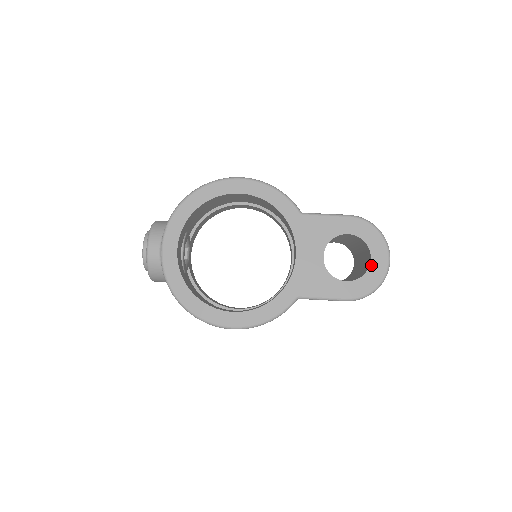
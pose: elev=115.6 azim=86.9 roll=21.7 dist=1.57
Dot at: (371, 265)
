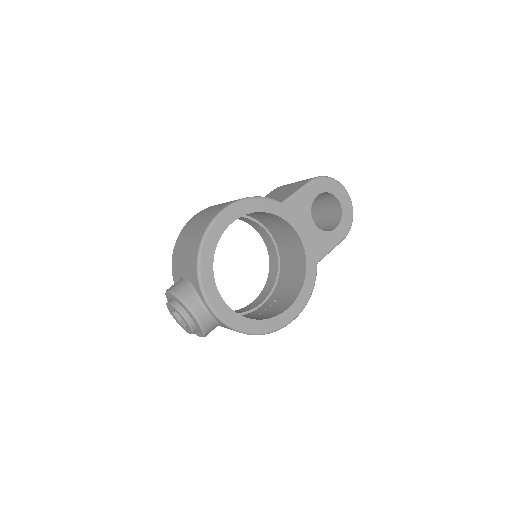
Dot at: (342, 206)
